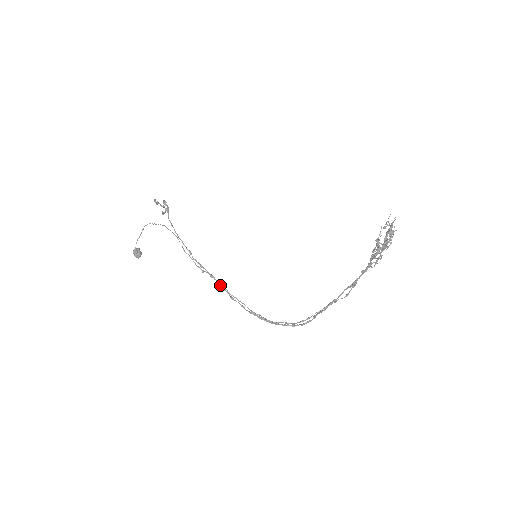
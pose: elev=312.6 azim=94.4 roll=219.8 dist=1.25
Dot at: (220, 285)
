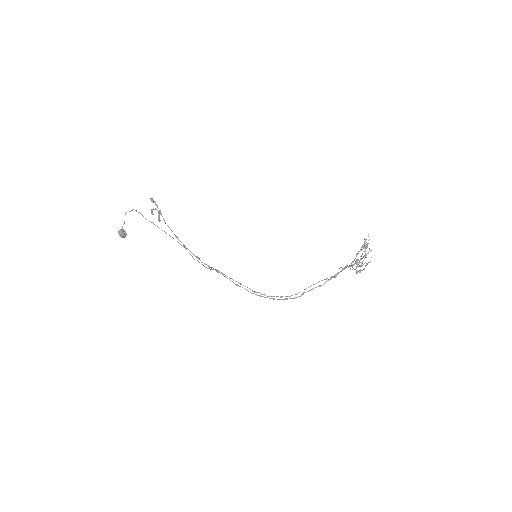
Dot at: (226, 277)
